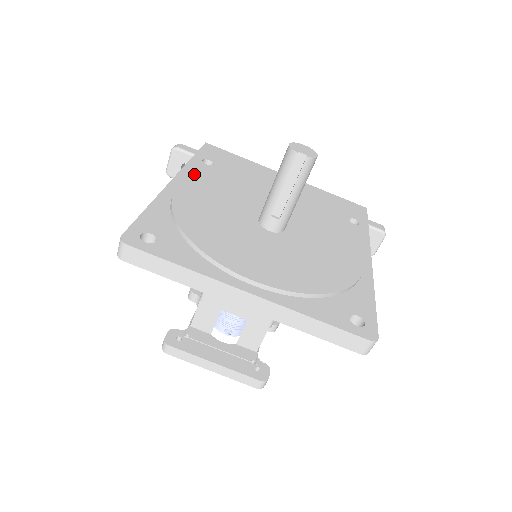
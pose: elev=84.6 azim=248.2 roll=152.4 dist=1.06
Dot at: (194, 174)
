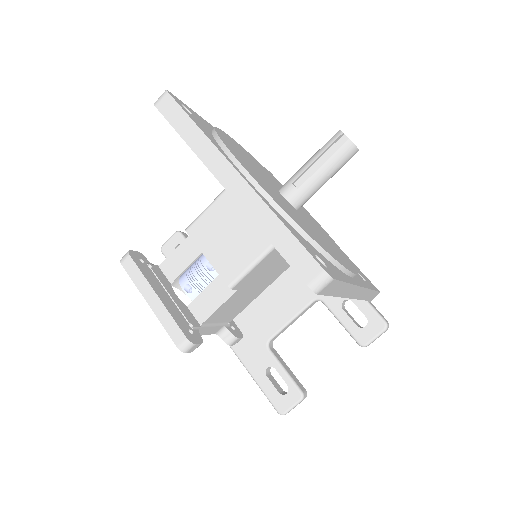
Dot at: occluded
